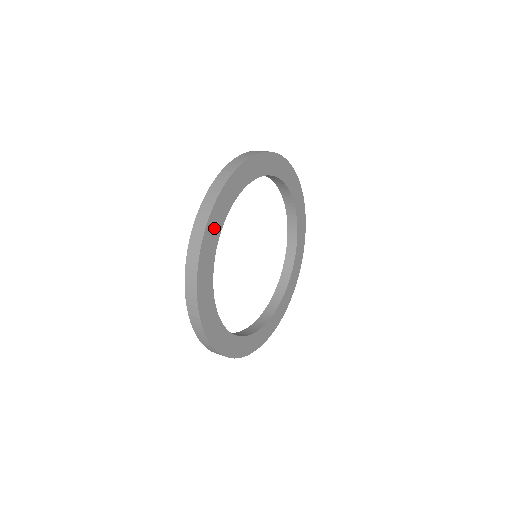
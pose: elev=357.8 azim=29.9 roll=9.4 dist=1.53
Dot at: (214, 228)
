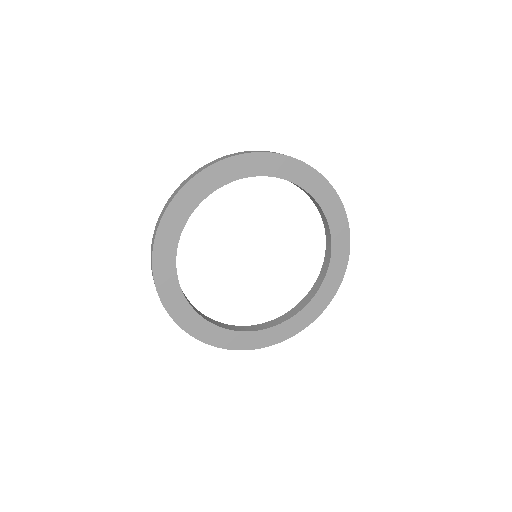
Dot at: (165, 263)
